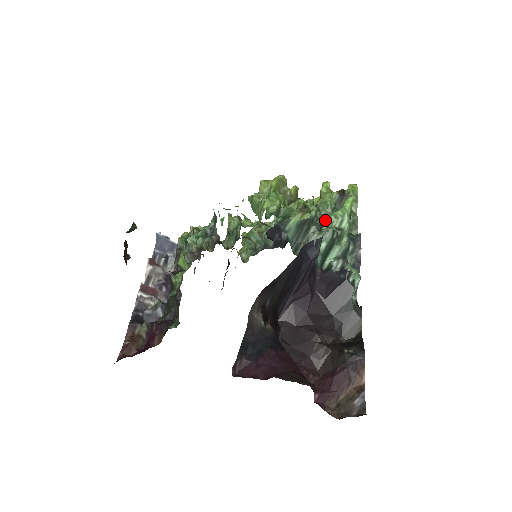
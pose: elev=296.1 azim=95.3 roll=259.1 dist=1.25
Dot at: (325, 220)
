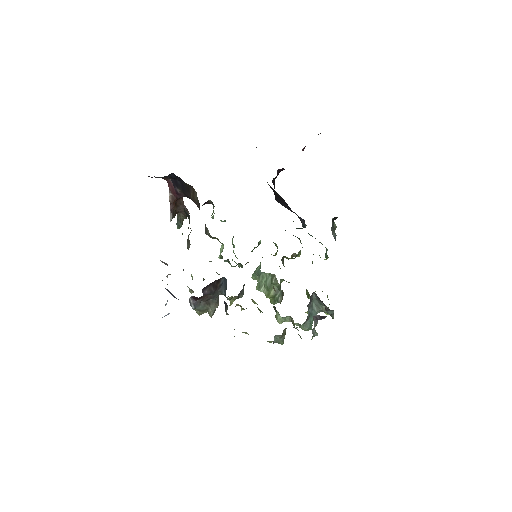
Dot at: occluded
